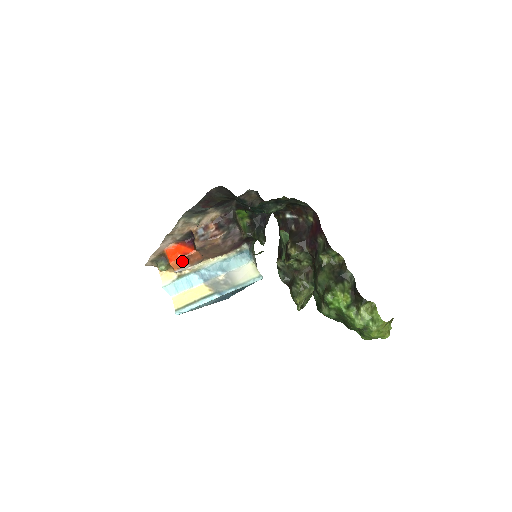
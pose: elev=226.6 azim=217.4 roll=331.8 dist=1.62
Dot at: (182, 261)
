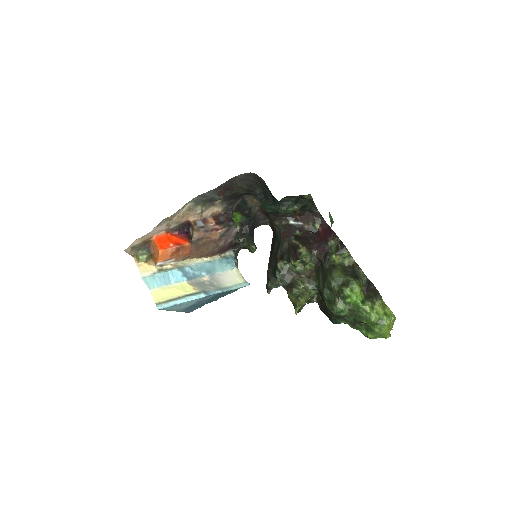
Dot at: (172, 252)
